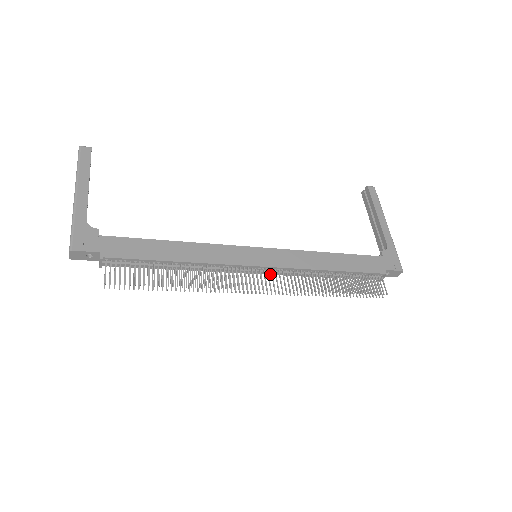
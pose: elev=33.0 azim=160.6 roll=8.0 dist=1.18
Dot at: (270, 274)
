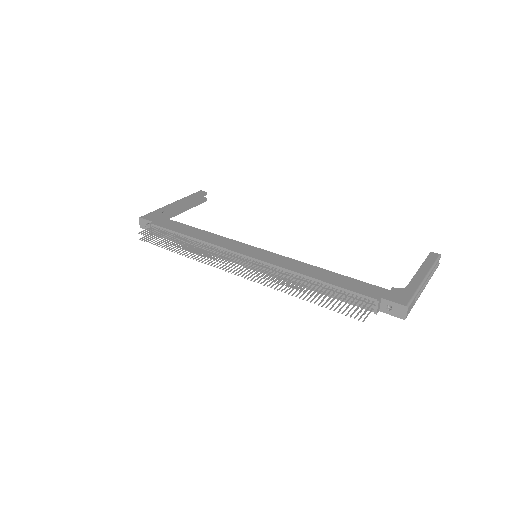
Dot at: (259, 271)
